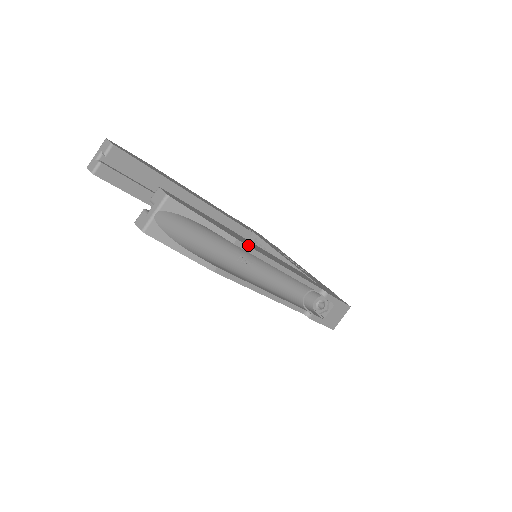
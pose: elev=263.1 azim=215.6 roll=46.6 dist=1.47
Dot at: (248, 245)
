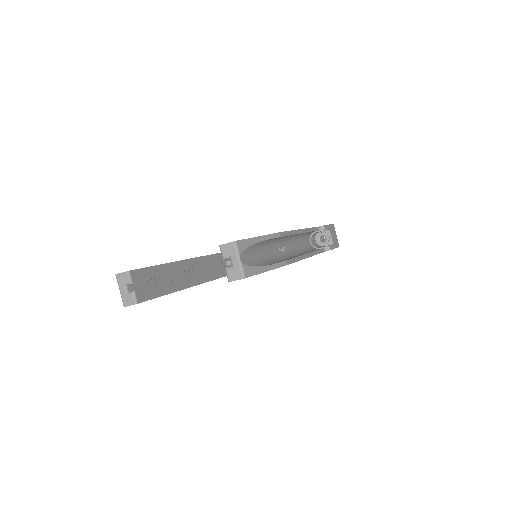
Dot at: (283, 232)
